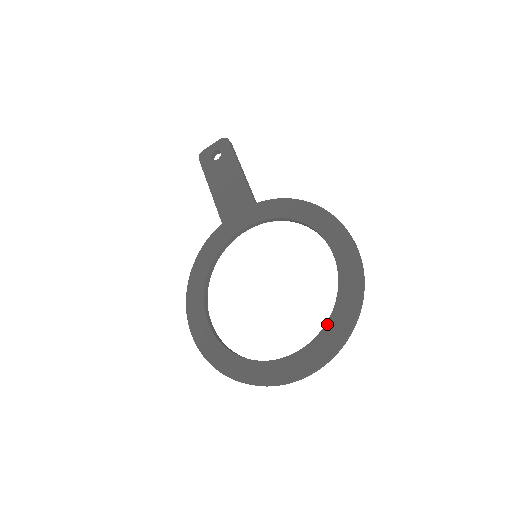
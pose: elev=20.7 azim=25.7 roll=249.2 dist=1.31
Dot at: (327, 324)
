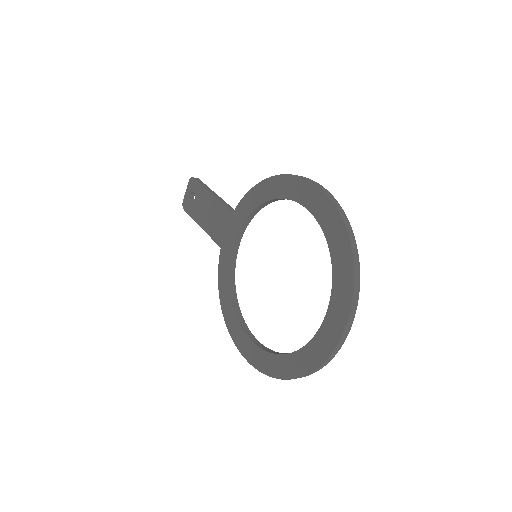
Dot at: (333, 274)
